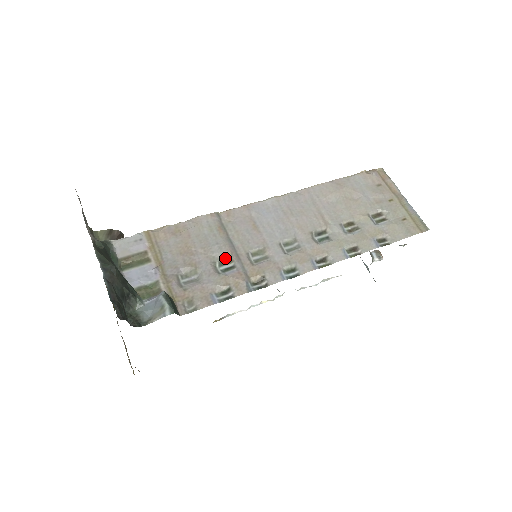
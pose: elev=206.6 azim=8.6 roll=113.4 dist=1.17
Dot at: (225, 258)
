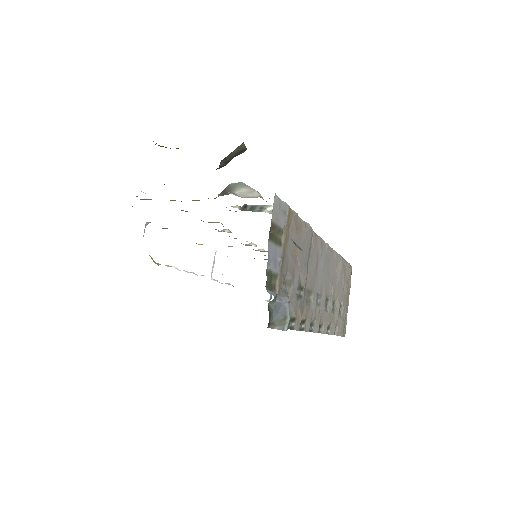
Dot at: (302, 283)
